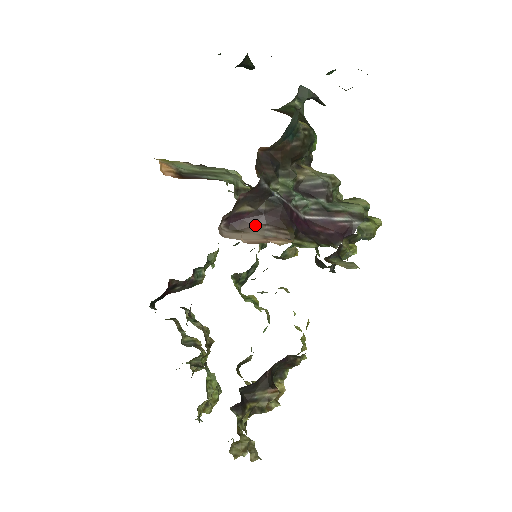
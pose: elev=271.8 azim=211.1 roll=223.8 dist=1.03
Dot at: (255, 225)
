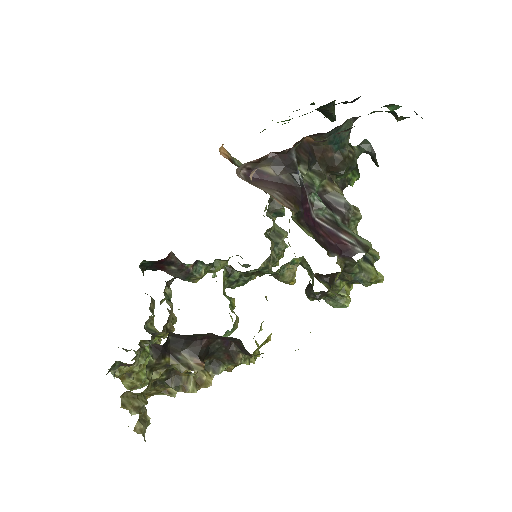
Dot at: (269, 187)
